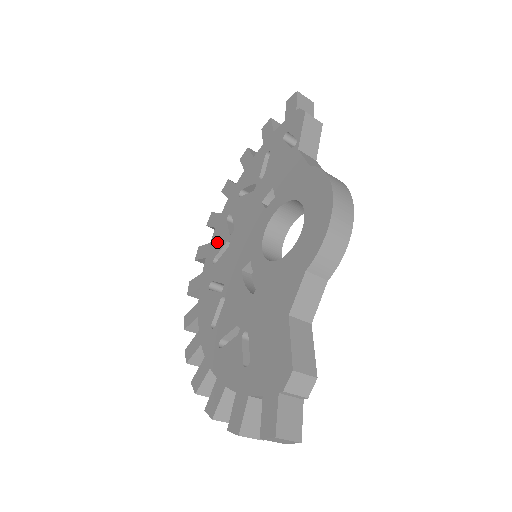
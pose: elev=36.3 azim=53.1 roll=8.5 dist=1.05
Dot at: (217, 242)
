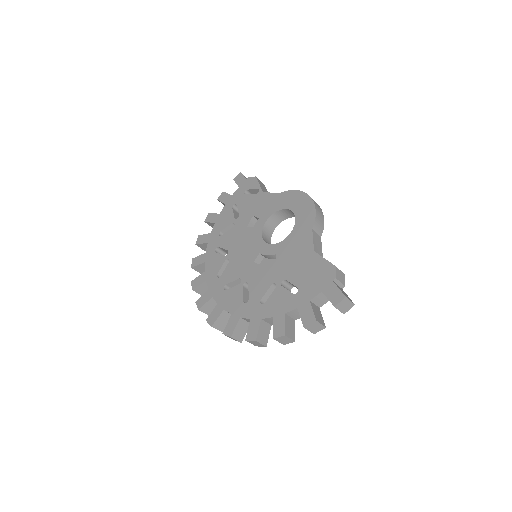
Dot at: (214, 266)
